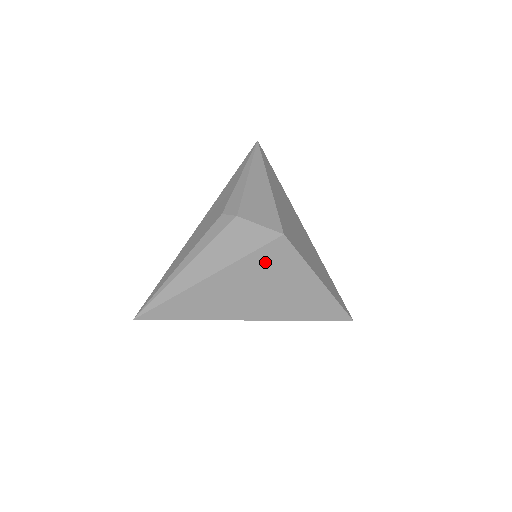
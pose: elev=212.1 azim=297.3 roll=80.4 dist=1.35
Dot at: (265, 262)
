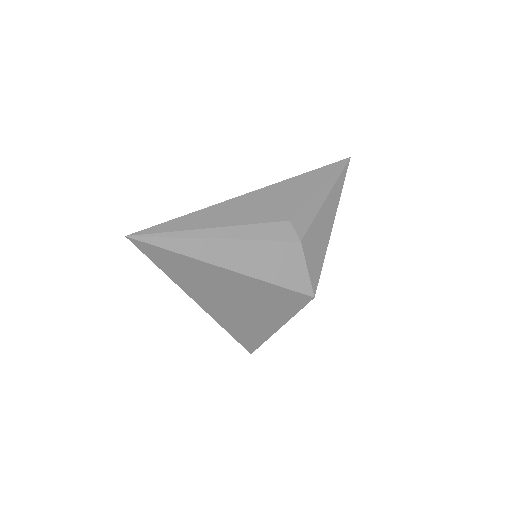
Dot at: (276, 296)
